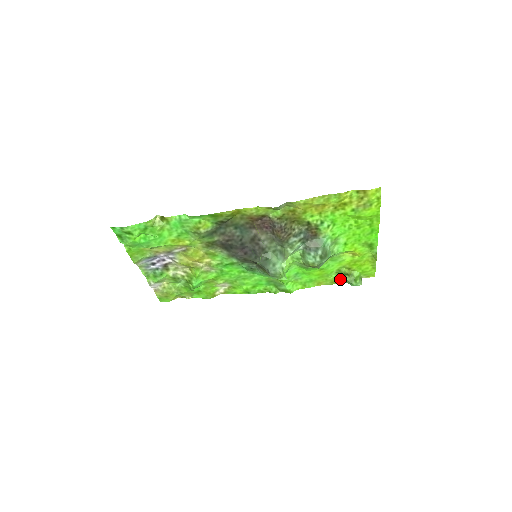
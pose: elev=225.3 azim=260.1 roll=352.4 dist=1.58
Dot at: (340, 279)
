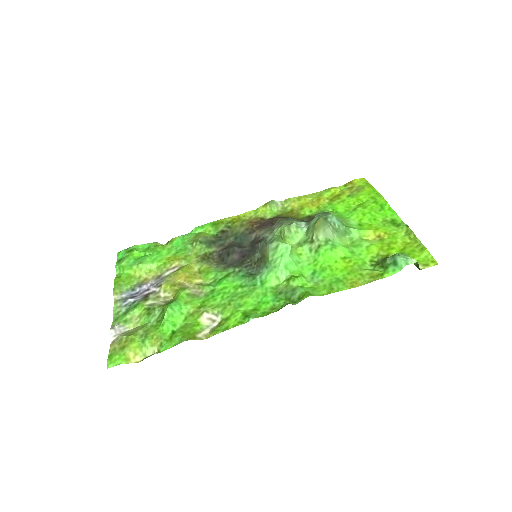
Dot at: (382, 270)
